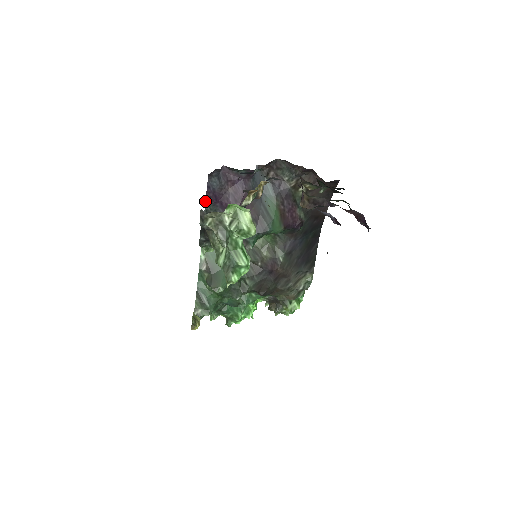
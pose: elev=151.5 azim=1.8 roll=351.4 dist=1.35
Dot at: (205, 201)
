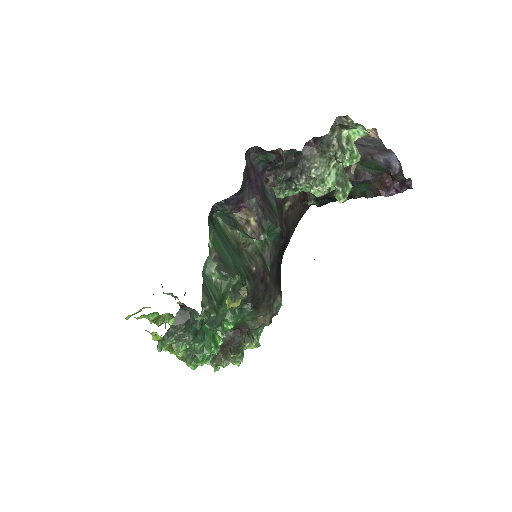
Dot at: occluded
